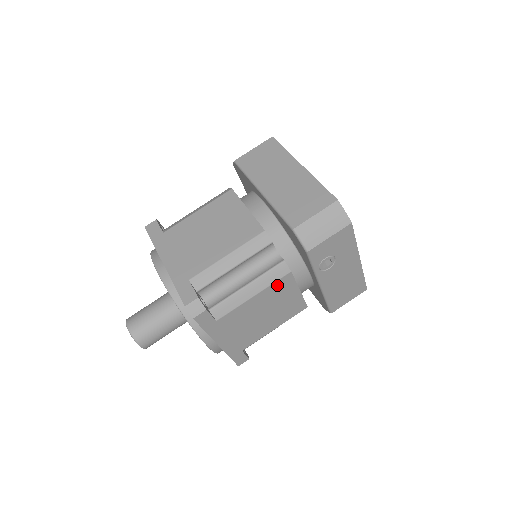
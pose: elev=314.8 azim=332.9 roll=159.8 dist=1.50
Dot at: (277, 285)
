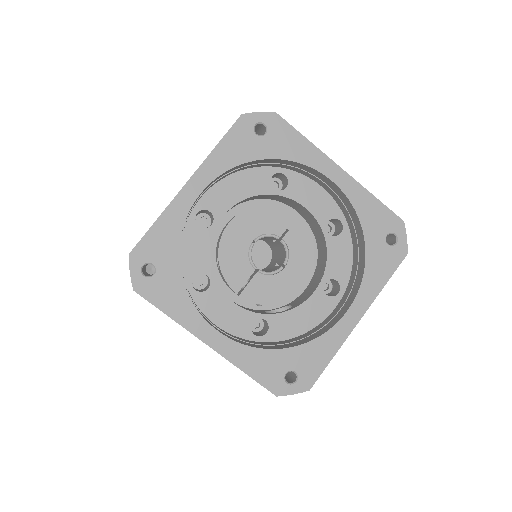
Dot at: occluded
